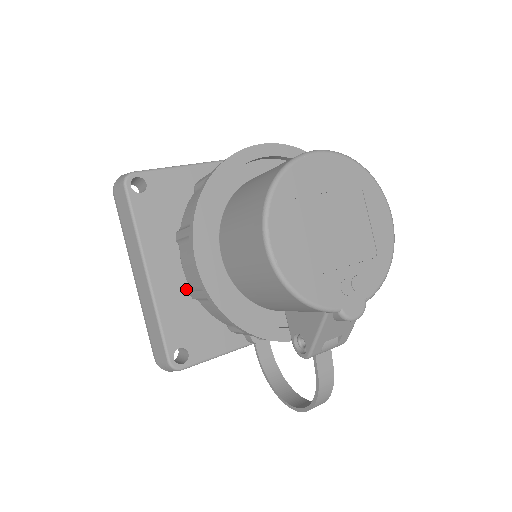
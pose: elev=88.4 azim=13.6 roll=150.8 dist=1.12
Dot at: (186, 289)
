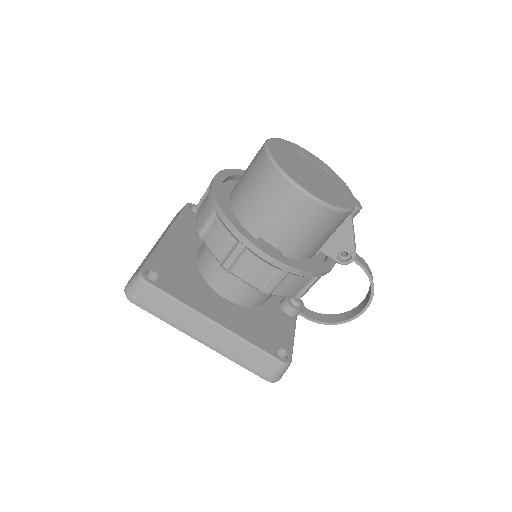
Dot at: (241, 315)
